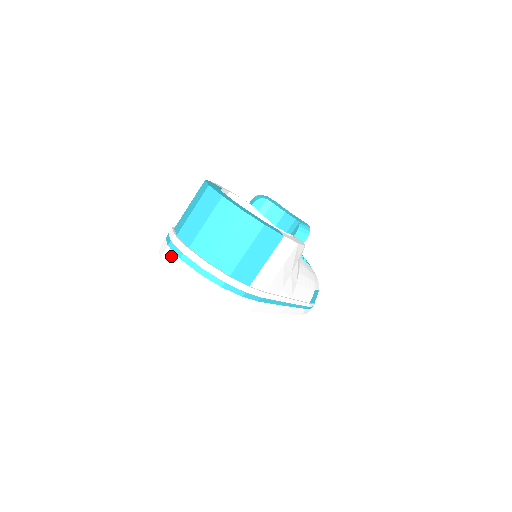
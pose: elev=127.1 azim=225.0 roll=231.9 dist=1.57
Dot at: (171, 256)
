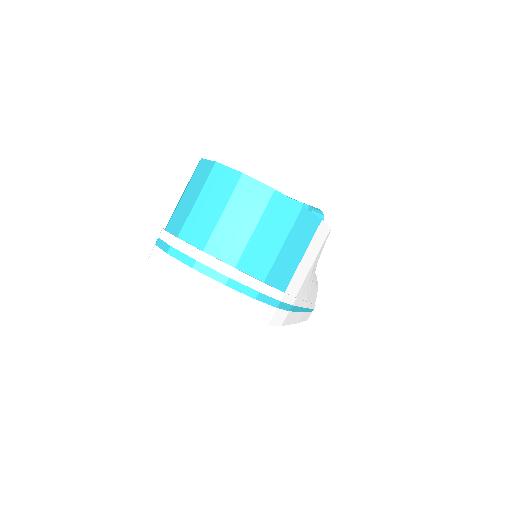
Dot at: (176, 267)
